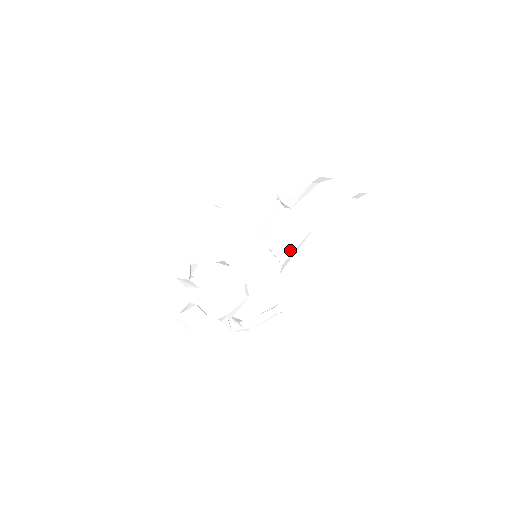
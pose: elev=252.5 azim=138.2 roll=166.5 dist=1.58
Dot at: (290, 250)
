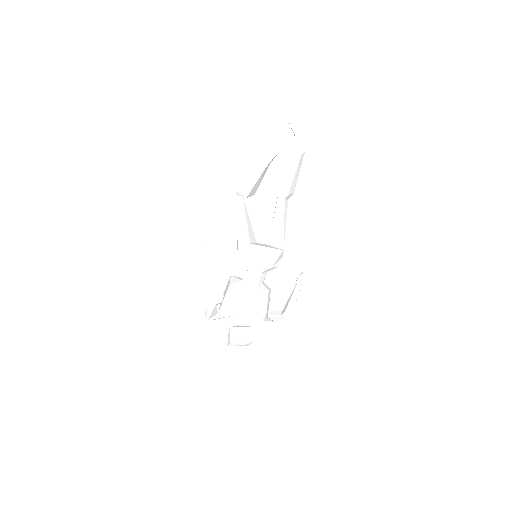
Dot at: (280, 233)
